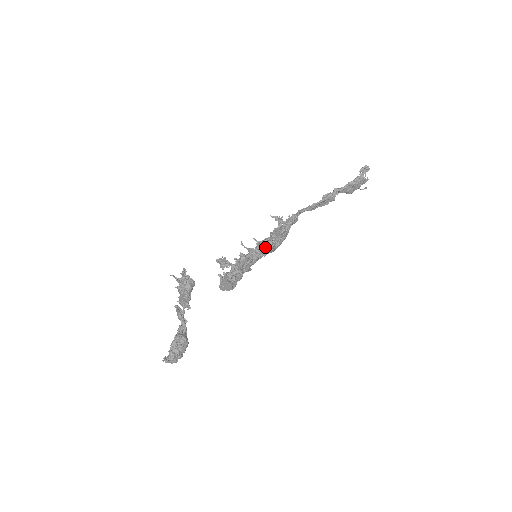
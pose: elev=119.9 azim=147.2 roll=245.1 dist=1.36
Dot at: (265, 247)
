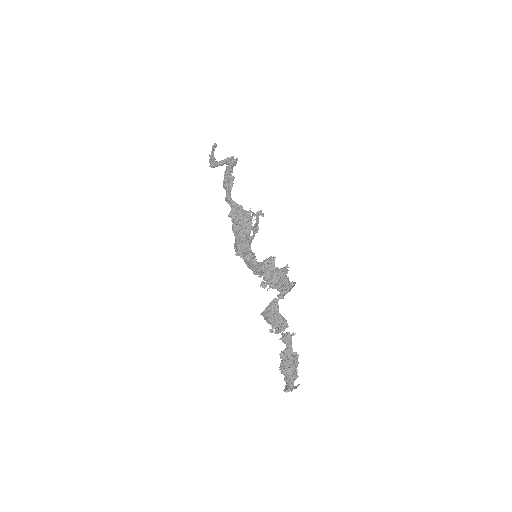
Dot at: (250, 245)
